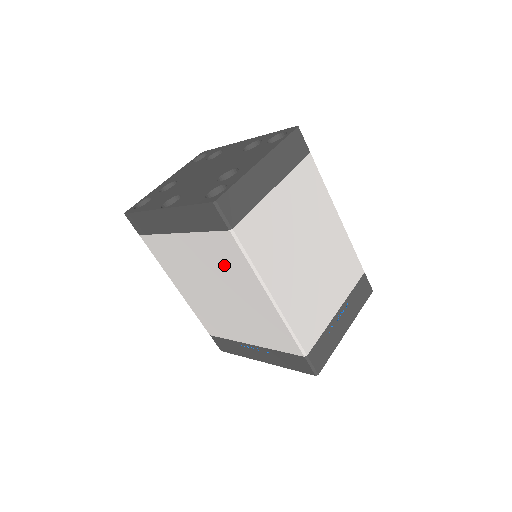
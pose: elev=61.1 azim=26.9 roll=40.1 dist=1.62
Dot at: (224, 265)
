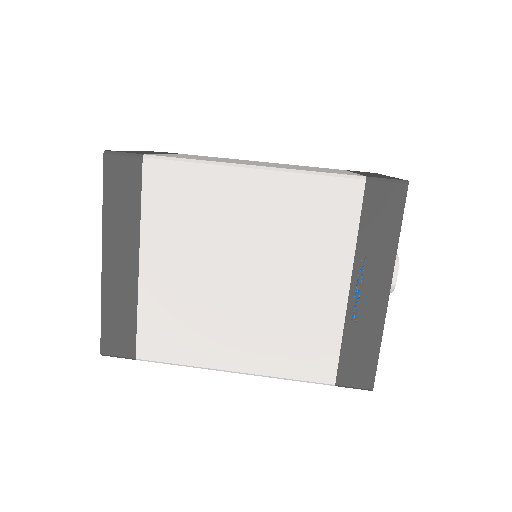
Dot at: (194, 215)
